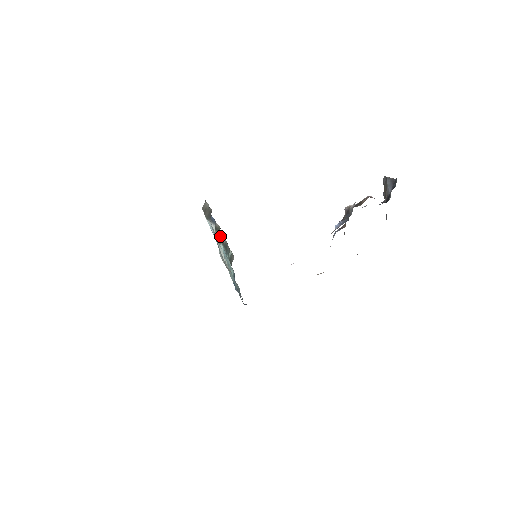
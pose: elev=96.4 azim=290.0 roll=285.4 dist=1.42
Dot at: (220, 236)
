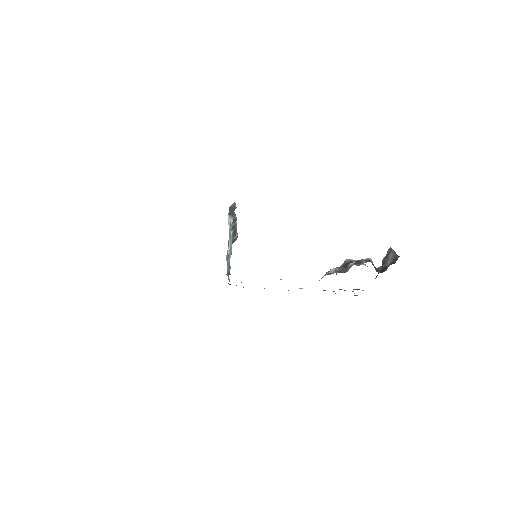
Dot at: (234, 224)
